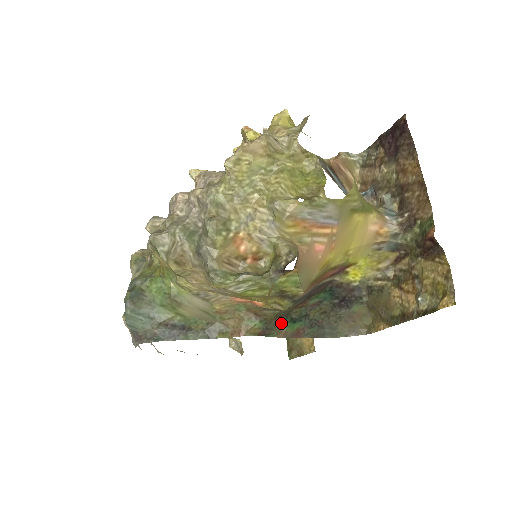
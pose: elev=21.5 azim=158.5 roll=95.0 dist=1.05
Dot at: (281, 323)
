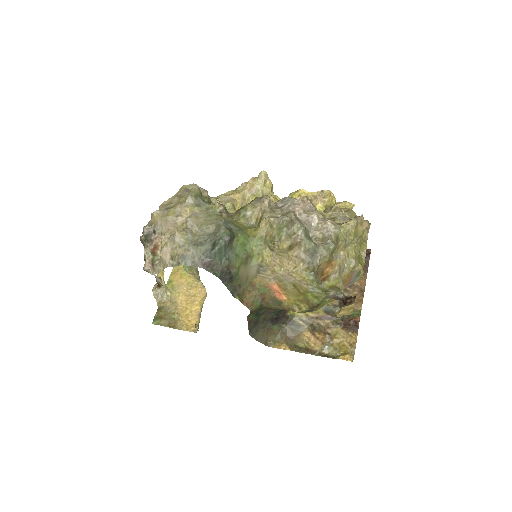
Dot at: (256, 312)
